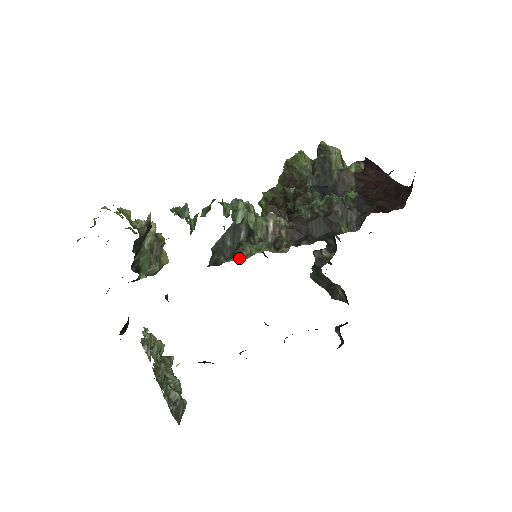
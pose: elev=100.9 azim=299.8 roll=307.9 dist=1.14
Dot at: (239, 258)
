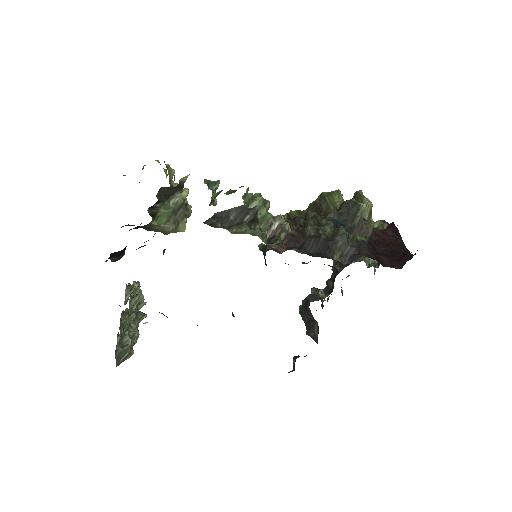
Dot at: (233, 231)
